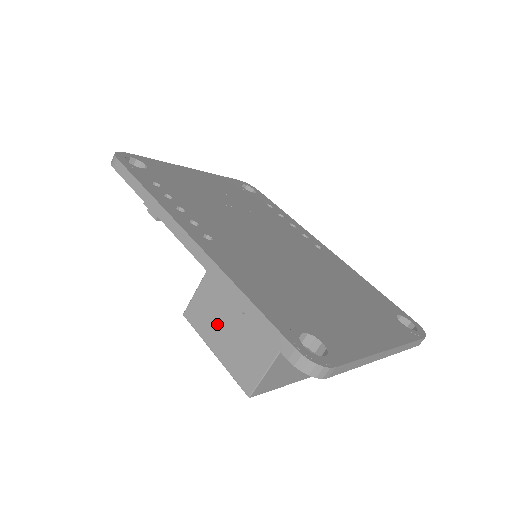
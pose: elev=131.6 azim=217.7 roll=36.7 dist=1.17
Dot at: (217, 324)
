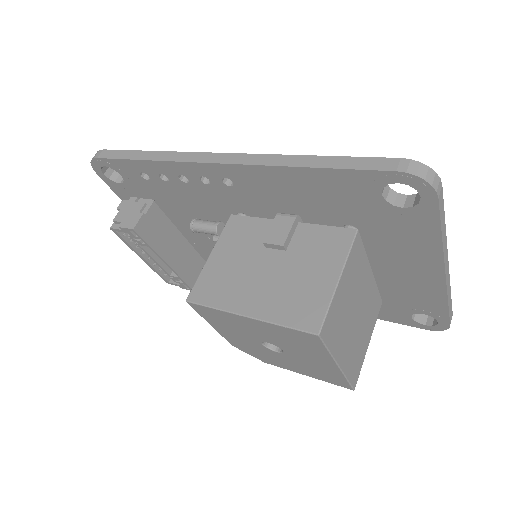
Dot at: (244, 282)
